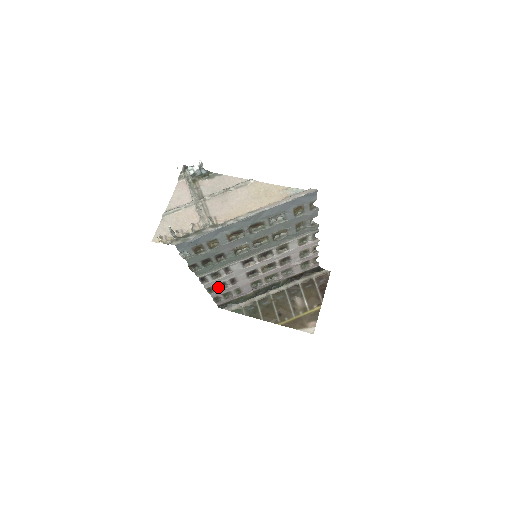
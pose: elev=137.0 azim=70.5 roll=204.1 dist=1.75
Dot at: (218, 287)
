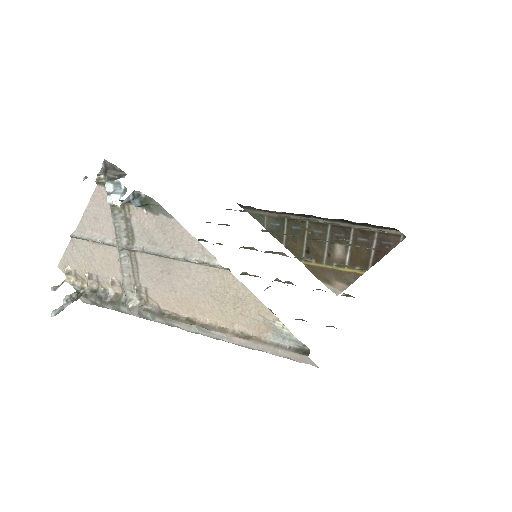
Dot at: occluded
